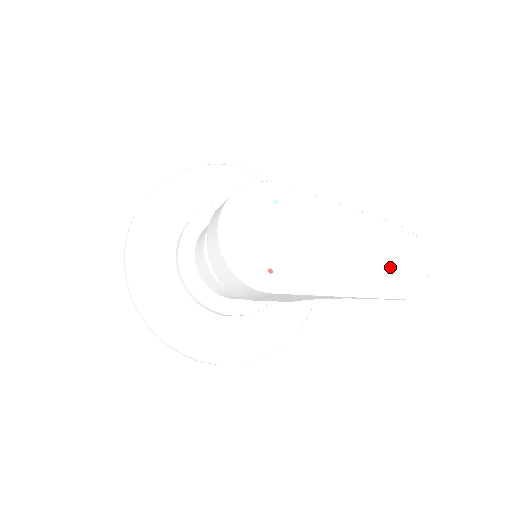
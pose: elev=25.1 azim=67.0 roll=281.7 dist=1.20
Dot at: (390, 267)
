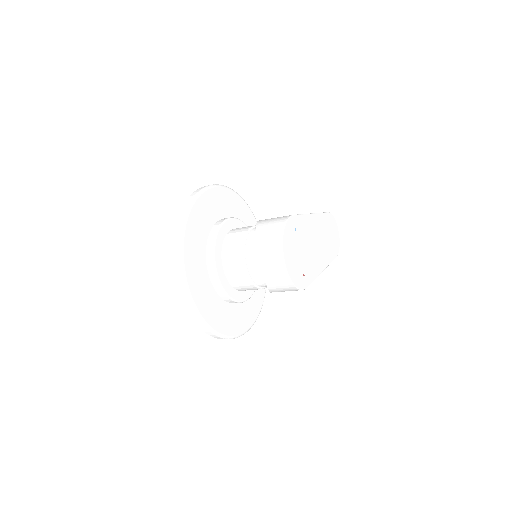
Dot at: (330, 241)
